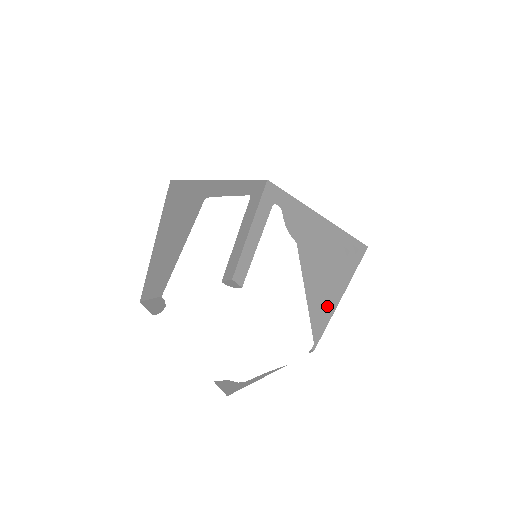
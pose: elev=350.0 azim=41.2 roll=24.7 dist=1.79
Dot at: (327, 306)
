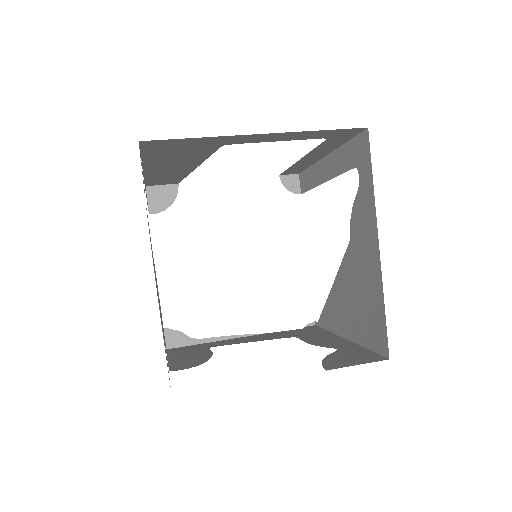
Dot at: (338, 323)
